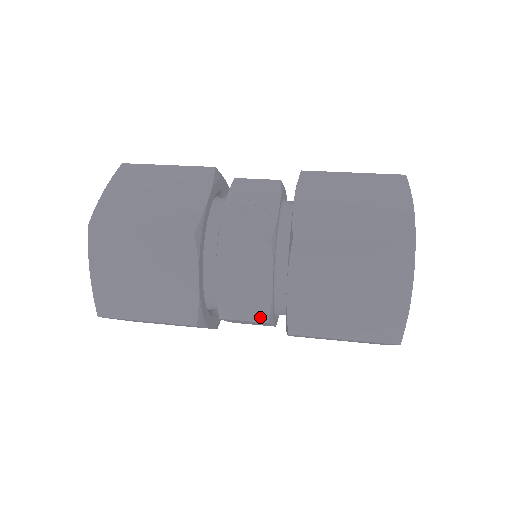
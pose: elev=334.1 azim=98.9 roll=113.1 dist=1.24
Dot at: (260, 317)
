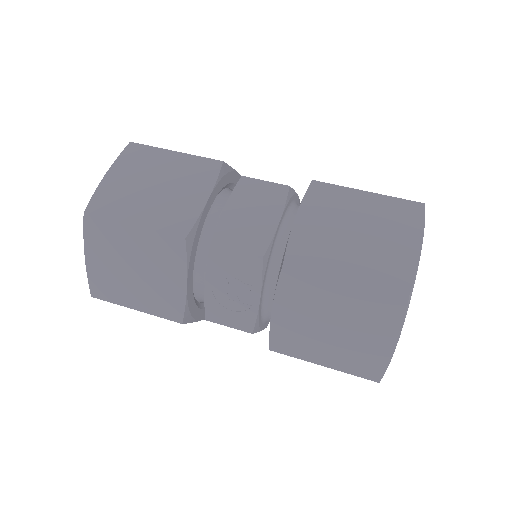
Dot at: occluded
